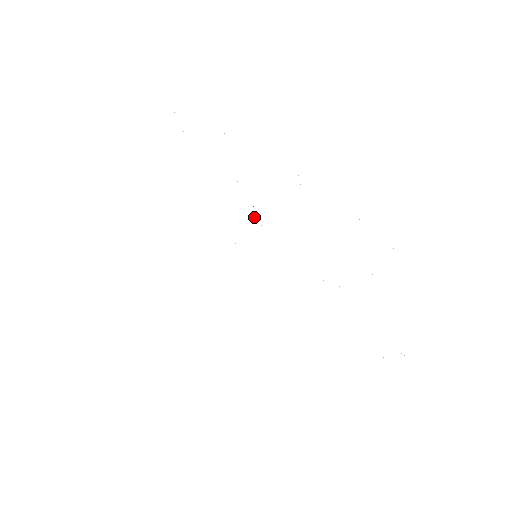
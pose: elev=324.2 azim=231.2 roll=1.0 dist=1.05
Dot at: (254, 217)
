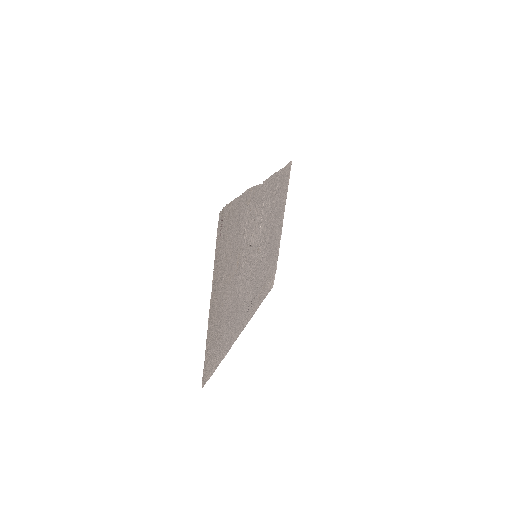
Dot at: (261, 226)
